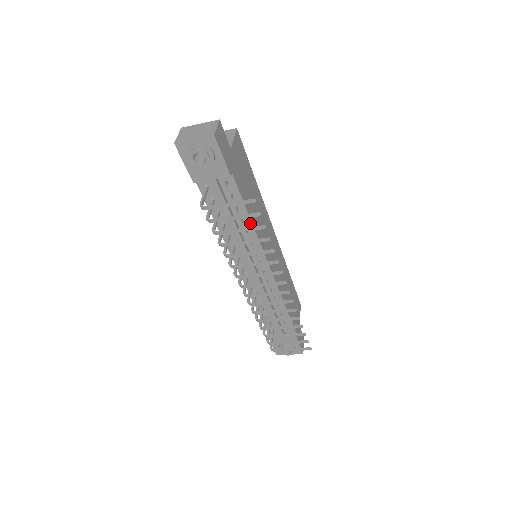
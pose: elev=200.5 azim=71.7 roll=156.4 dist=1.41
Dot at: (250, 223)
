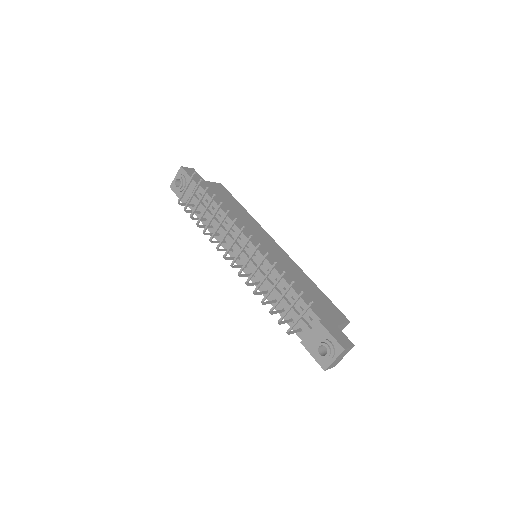
Dot at: (224, 214)
